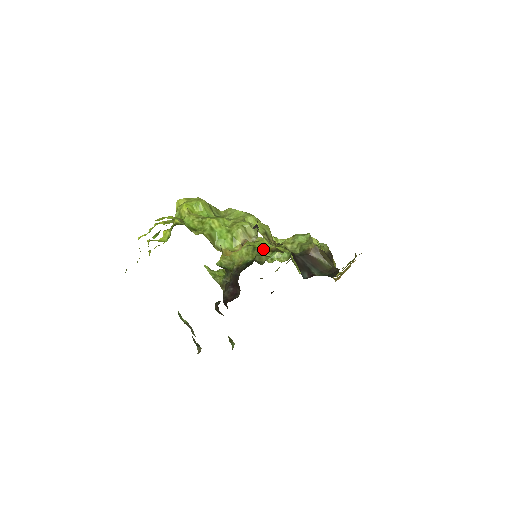
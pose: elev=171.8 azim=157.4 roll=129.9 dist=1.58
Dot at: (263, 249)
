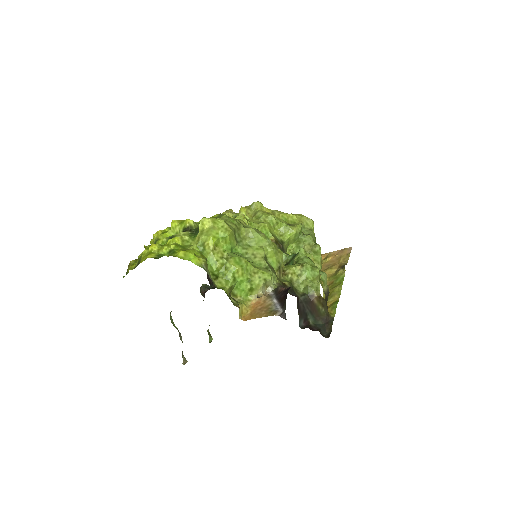
Dot at: occluded
